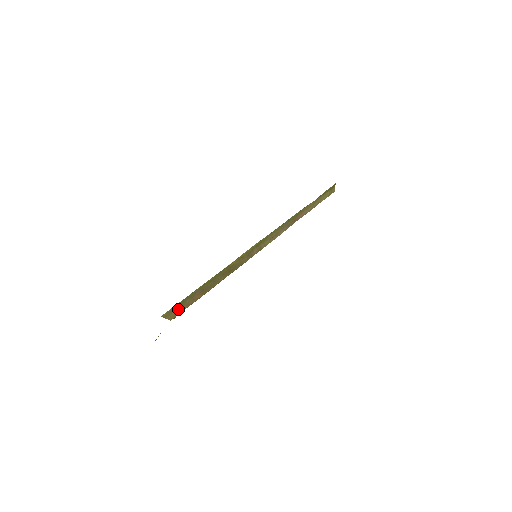
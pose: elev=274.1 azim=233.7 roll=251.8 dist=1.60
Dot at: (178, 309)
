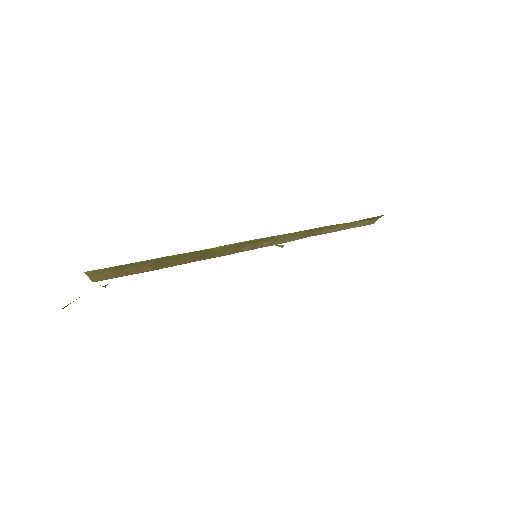
Dot at: (112, 273)
